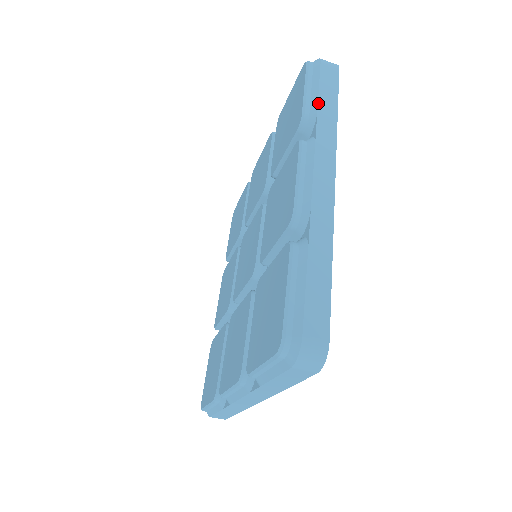
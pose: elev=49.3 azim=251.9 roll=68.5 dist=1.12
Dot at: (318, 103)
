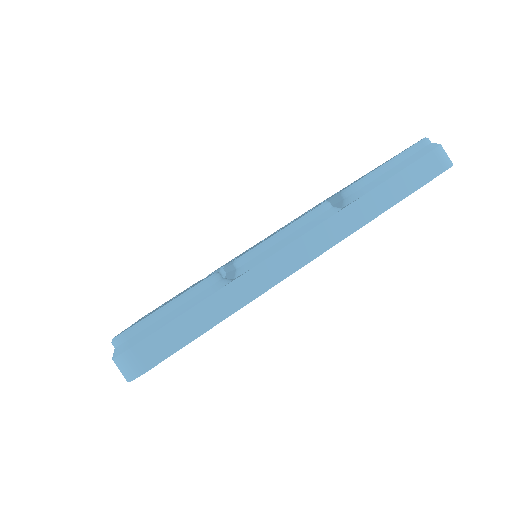
Dot at: (380, 185)
